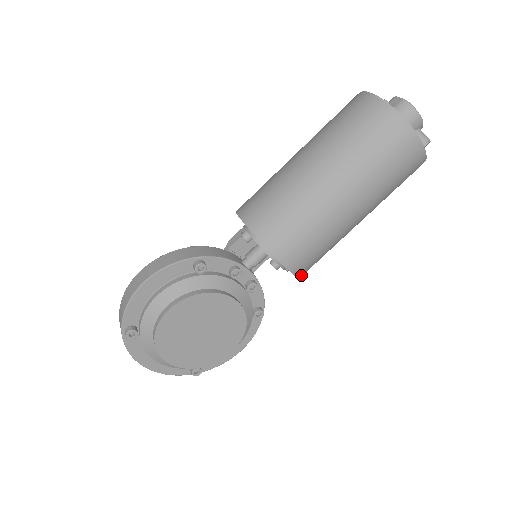
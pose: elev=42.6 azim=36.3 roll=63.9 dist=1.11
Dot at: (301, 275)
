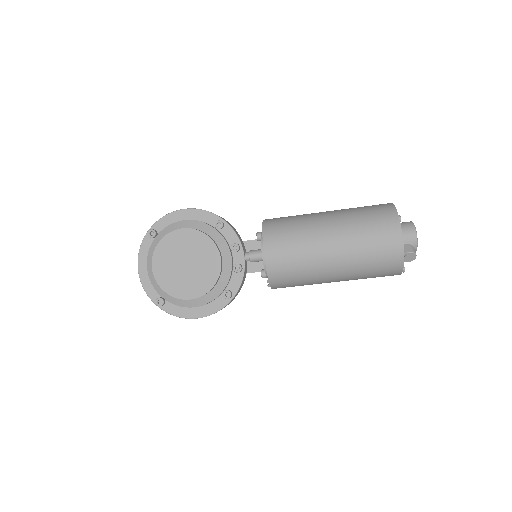
Dot at: (271, 276)
